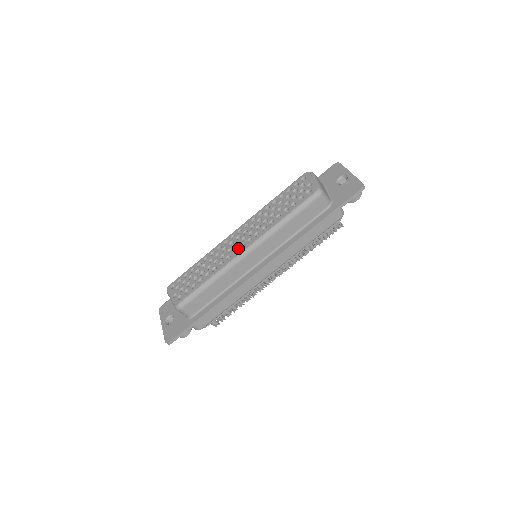
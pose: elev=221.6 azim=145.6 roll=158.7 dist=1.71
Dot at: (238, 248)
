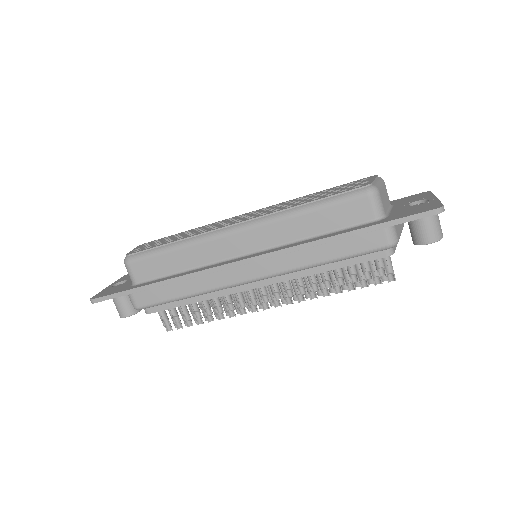
Dot at: (233, 222)
